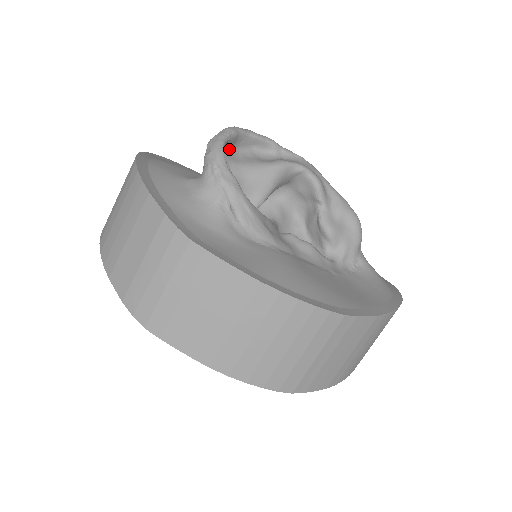
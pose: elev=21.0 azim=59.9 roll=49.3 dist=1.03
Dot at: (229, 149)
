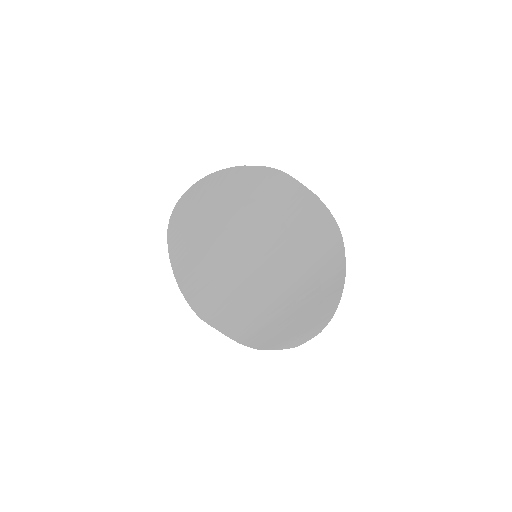
Dot at: occluded
